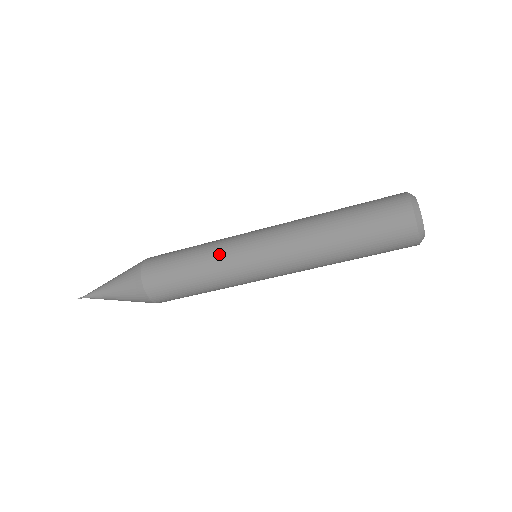
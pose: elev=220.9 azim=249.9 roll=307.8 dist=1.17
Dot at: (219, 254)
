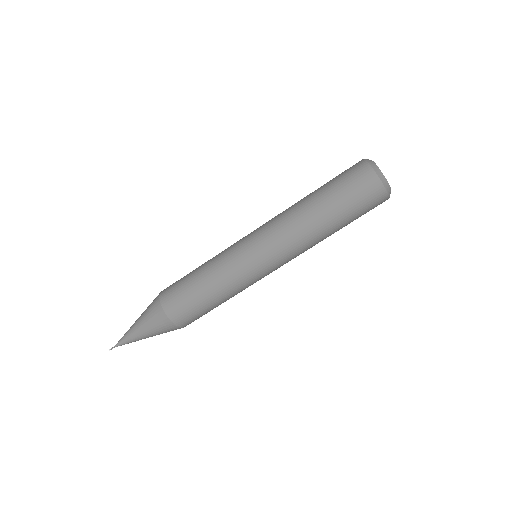
Dot at: (222, 251)
